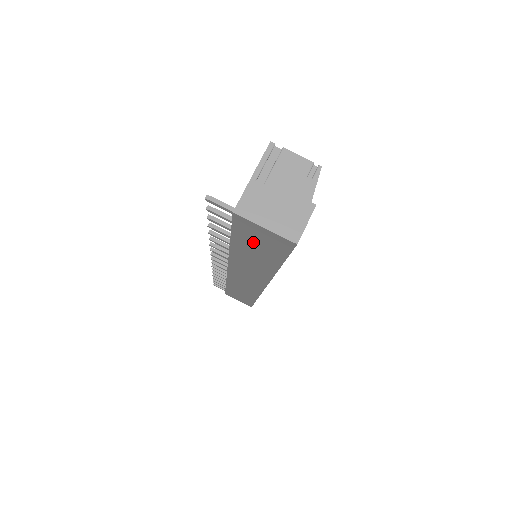
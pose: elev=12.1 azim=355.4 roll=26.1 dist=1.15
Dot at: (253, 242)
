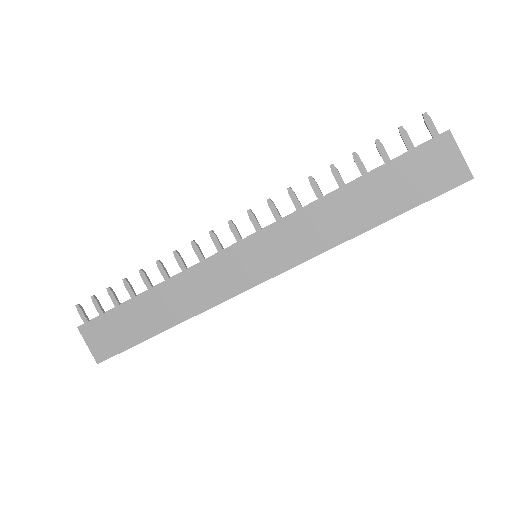
Dot at: (407, 176)
